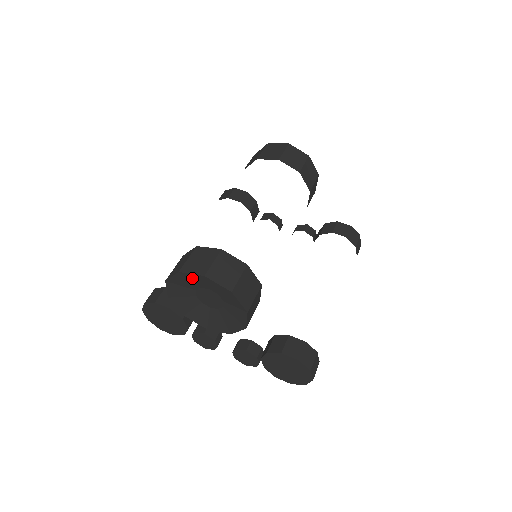
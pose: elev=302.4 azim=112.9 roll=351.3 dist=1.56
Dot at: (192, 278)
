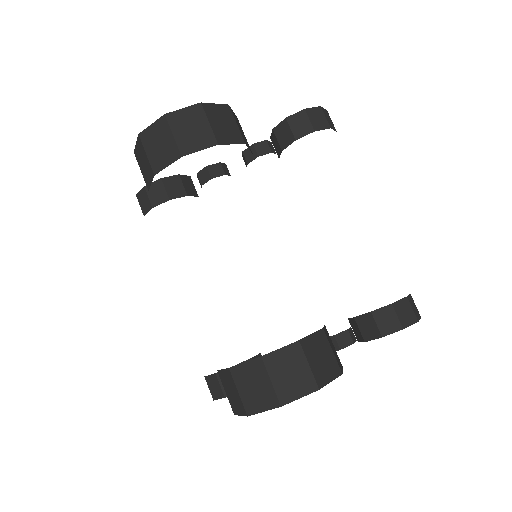
Dot at: occluded
